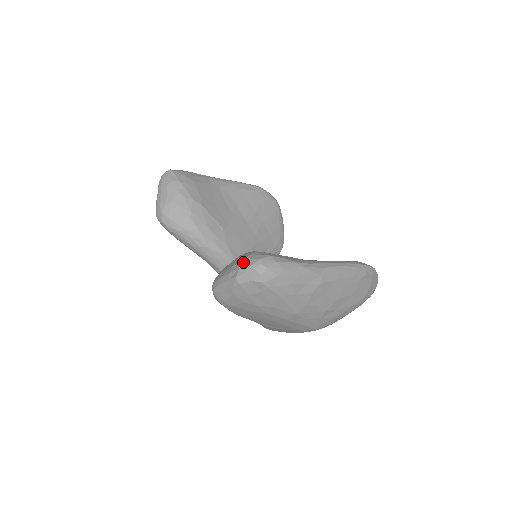
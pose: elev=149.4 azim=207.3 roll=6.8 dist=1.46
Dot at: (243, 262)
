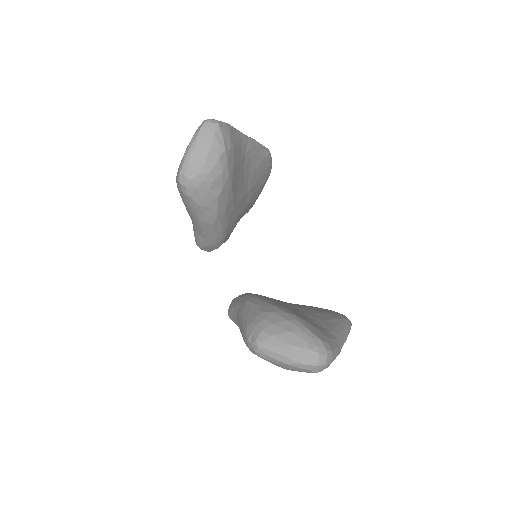
Dot at: (311, 353)
